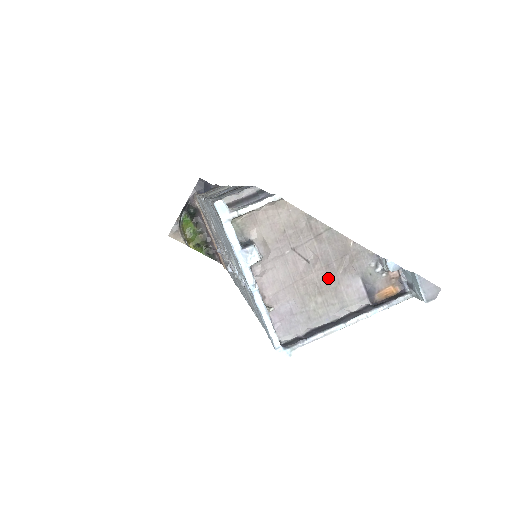
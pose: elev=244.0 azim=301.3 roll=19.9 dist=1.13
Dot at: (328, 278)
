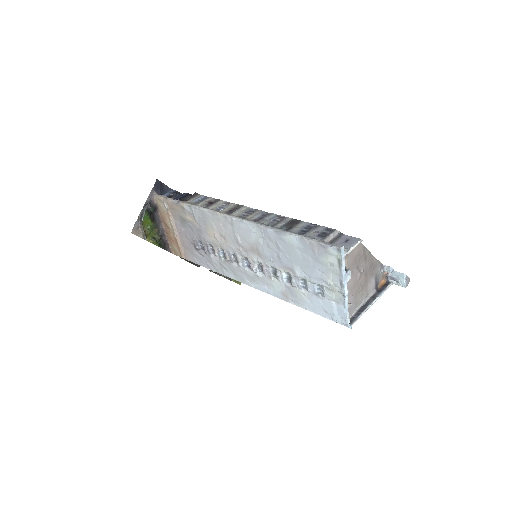
Dot at: (365, 281)
